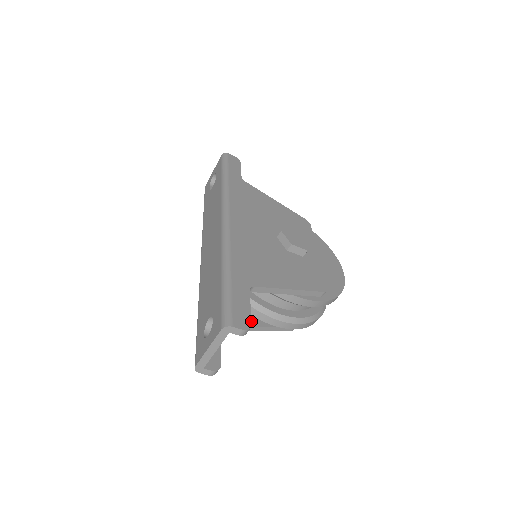
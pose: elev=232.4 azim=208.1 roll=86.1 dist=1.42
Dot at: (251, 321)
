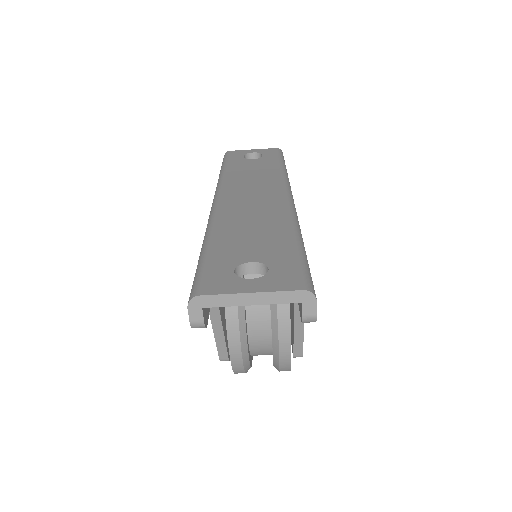
Dot at: occluded
